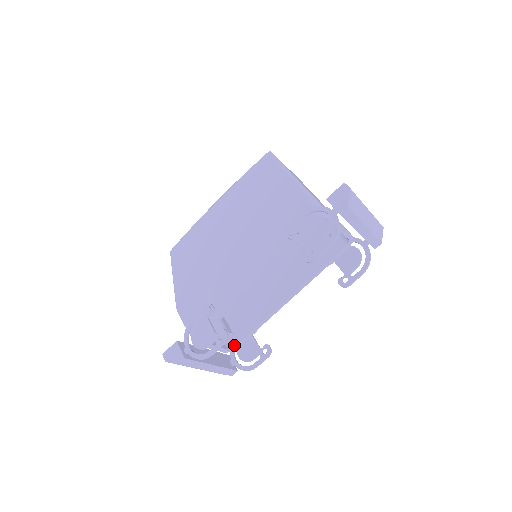
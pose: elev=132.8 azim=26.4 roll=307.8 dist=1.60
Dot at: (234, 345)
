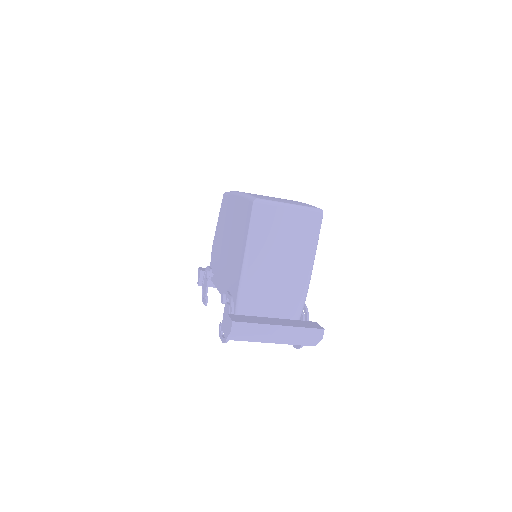
Dot at: occluded
